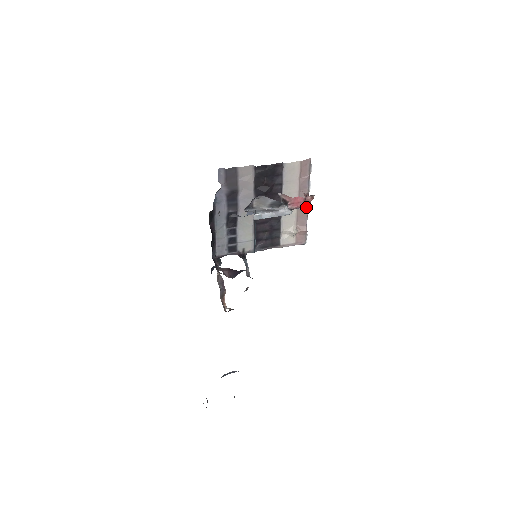
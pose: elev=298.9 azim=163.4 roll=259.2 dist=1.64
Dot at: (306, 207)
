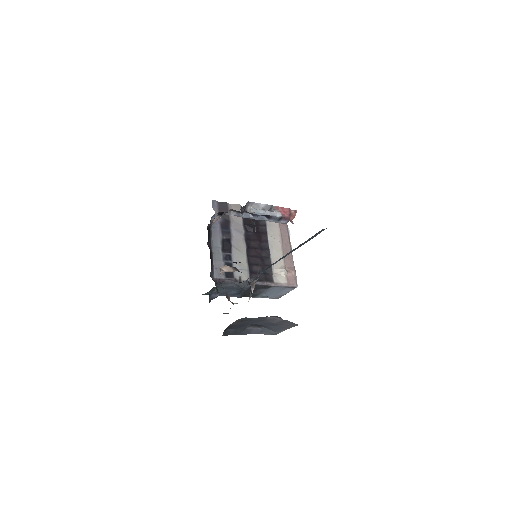
Dot at: occluded
